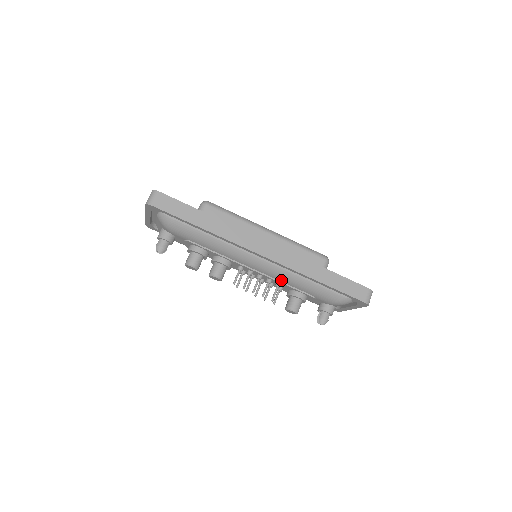
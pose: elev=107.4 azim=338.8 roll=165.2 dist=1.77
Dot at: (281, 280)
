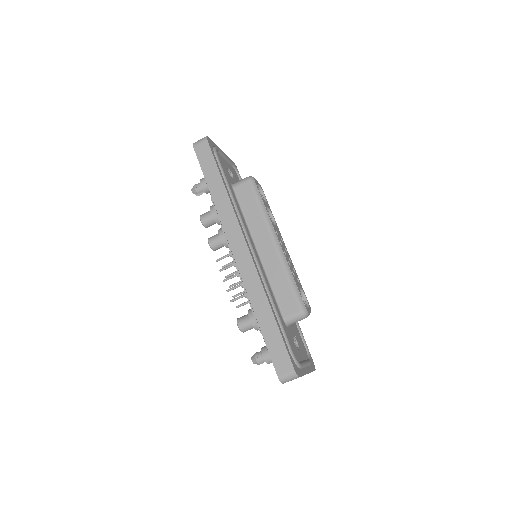
Dot at: occluded
